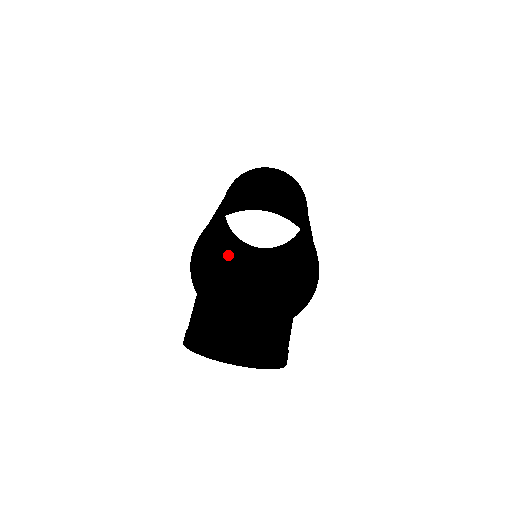
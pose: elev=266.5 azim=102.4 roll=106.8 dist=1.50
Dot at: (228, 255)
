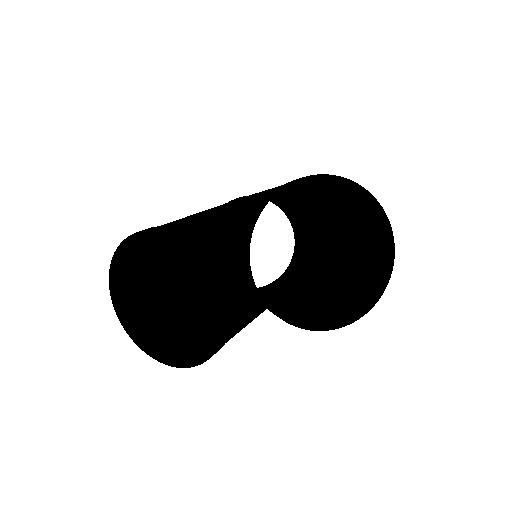
Dot at: occluded
